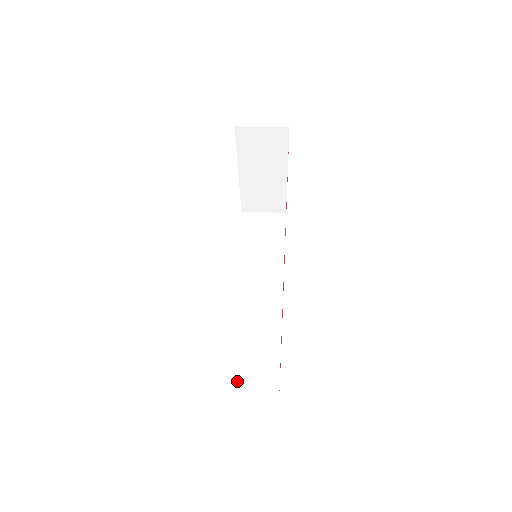
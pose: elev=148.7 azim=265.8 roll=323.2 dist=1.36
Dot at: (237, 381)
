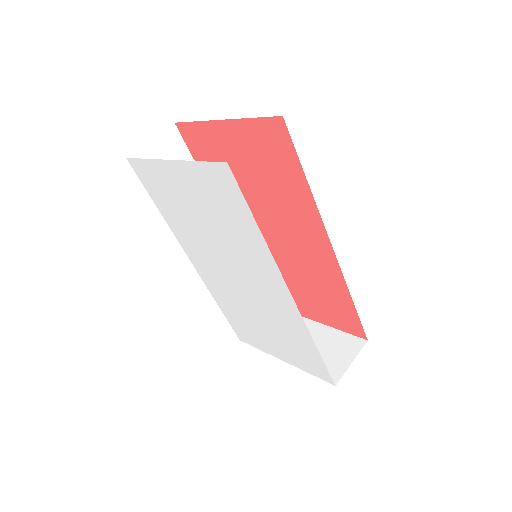
Dot at: occluded
